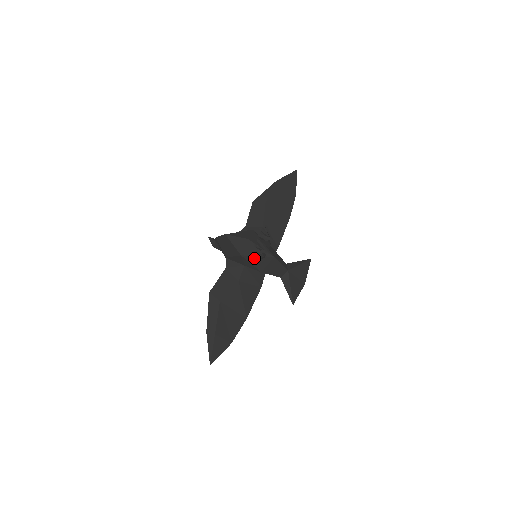
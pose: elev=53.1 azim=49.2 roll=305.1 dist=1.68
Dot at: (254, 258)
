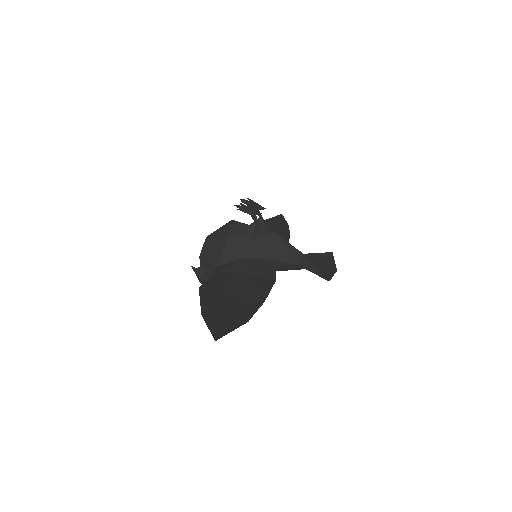
Dot at: (248, 238)
